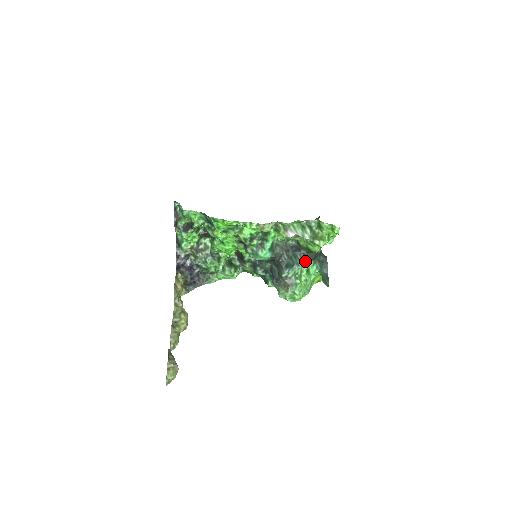
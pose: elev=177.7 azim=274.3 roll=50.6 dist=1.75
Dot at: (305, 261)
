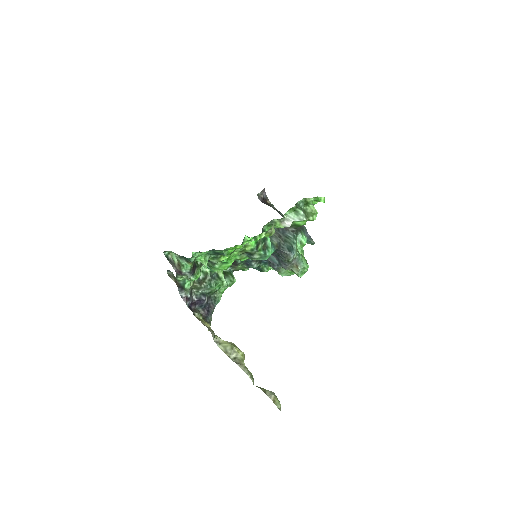
Dot at: (295, 236)
